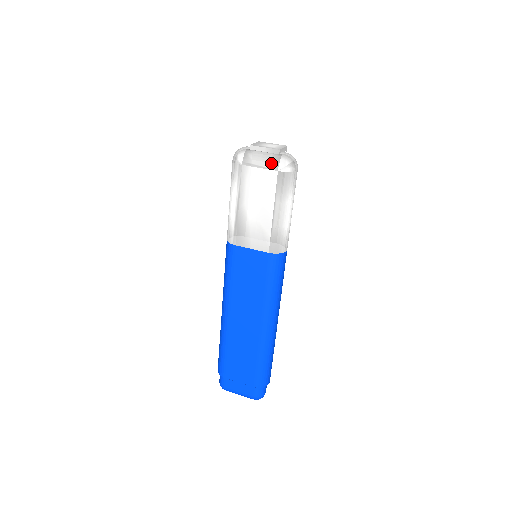
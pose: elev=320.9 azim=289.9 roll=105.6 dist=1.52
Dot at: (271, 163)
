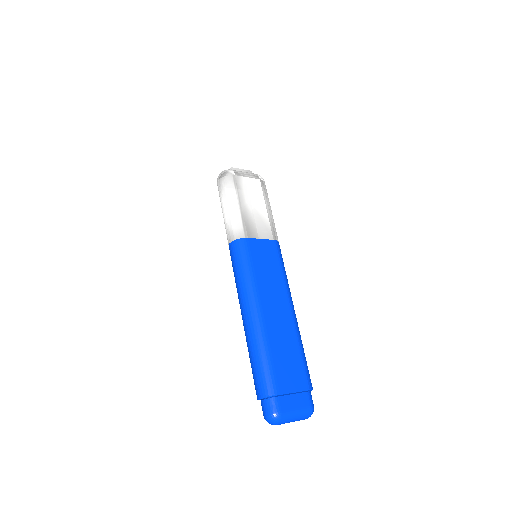
Dot at: (253, 175)
